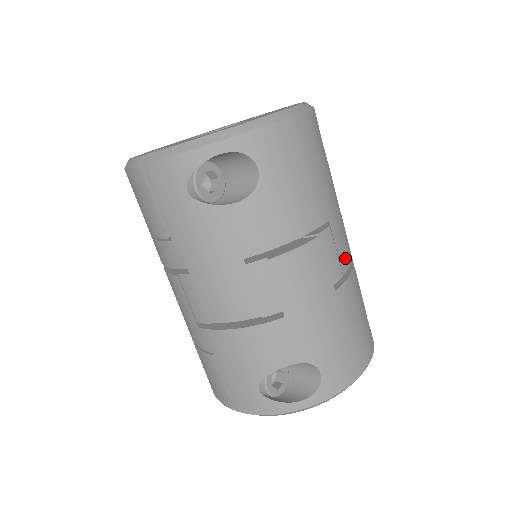
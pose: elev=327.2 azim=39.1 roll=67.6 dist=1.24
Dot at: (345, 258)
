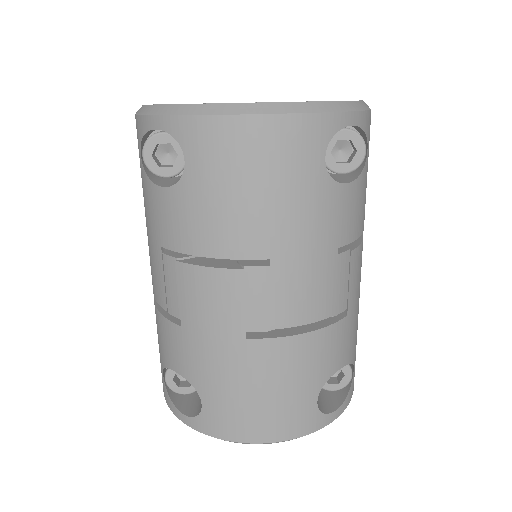
Dot at: (288, 314)
